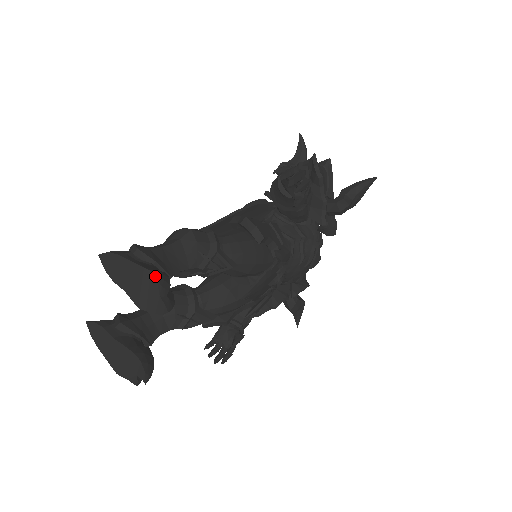
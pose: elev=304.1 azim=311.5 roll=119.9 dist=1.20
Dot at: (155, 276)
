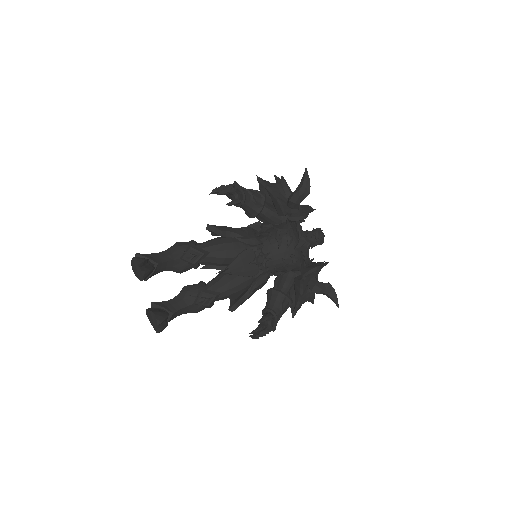
Dot at: (136, 258)
